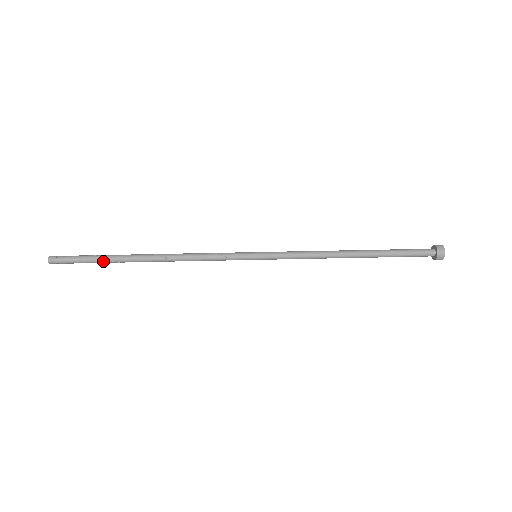
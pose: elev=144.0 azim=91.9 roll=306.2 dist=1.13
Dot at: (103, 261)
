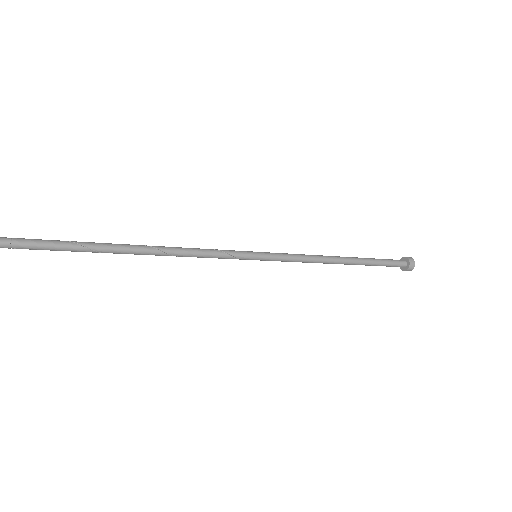
Dot at: (79, 248)
